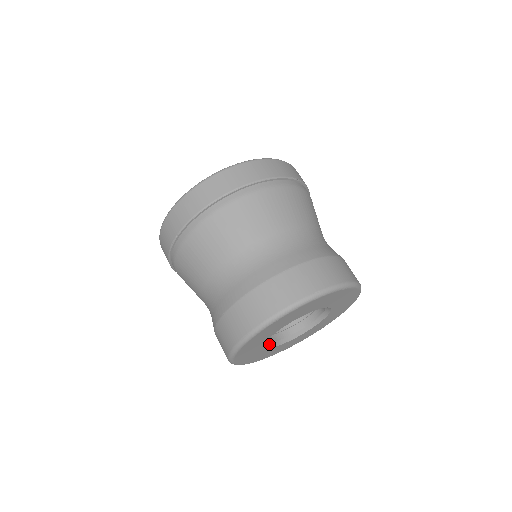
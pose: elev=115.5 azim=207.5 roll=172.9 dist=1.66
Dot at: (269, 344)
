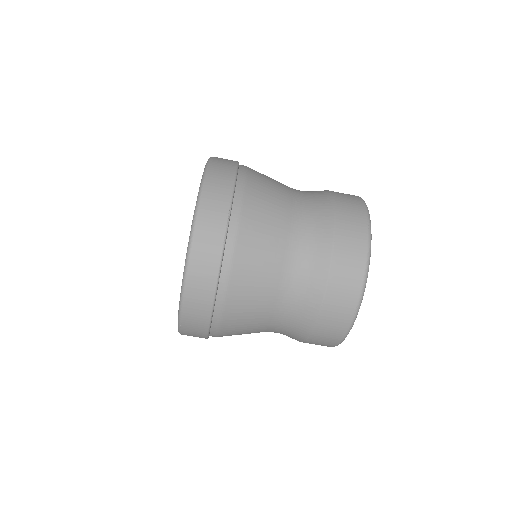
Dot at: occluded
